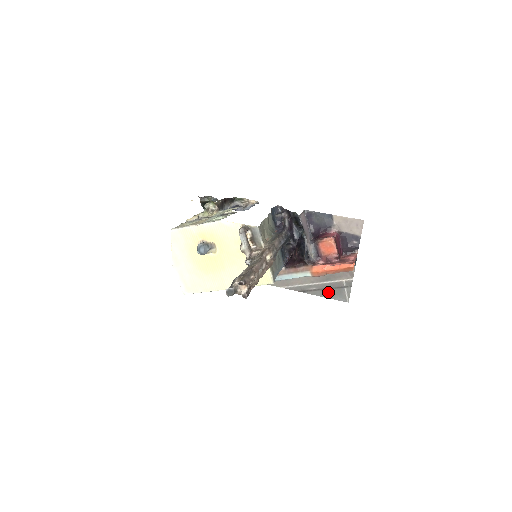
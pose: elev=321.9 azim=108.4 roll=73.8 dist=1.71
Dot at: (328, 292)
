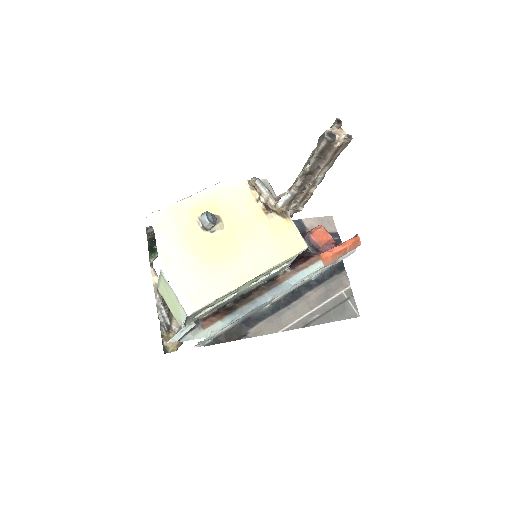
Dot at: (334, 313)
